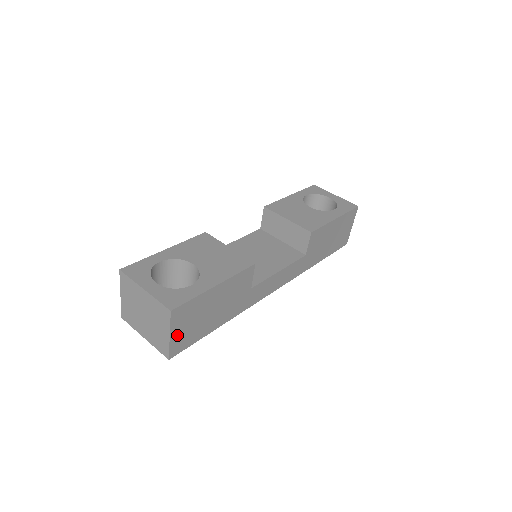
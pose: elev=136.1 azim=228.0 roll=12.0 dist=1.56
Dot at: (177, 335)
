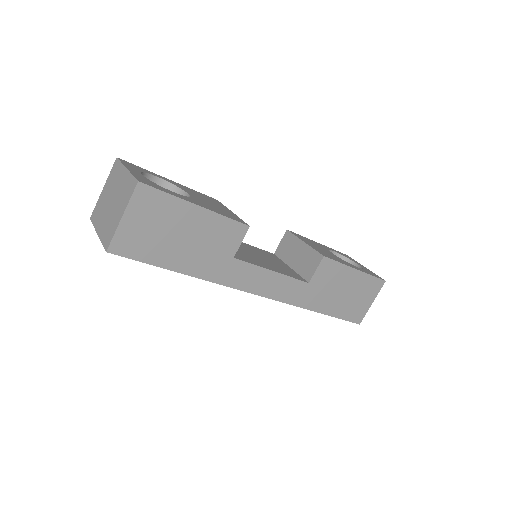
Dot at: (130, 226)
